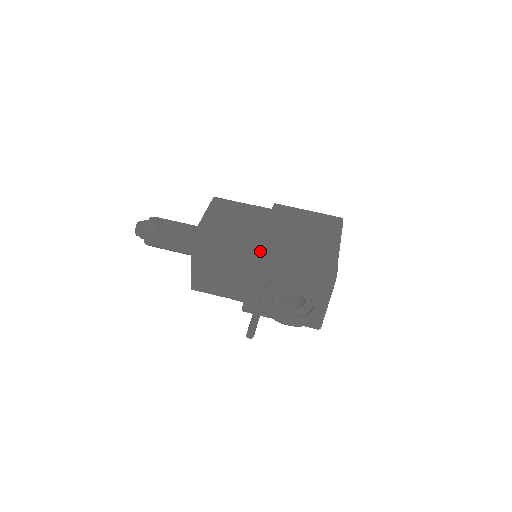
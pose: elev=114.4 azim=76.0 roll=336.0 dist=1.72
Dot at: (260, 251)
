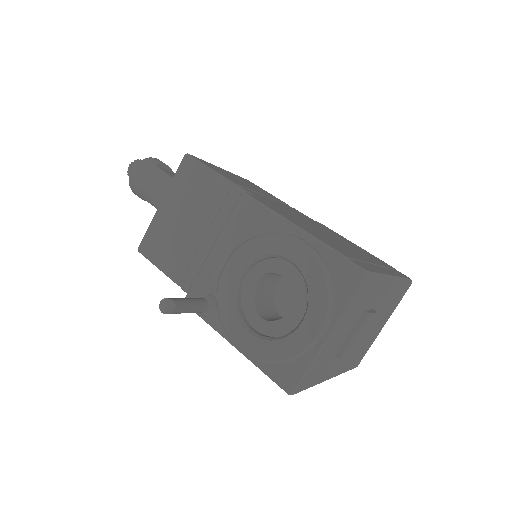
Dot at: (268, 203)
